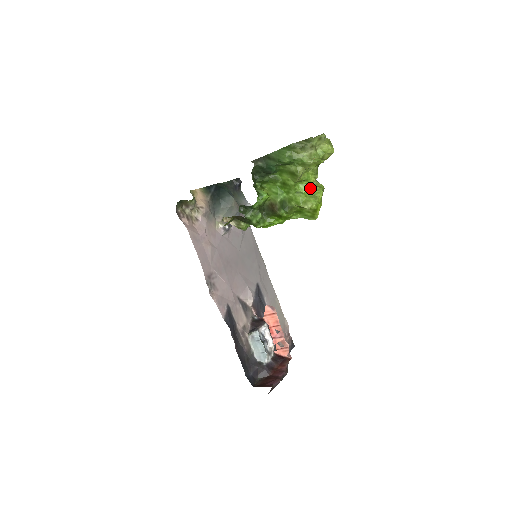
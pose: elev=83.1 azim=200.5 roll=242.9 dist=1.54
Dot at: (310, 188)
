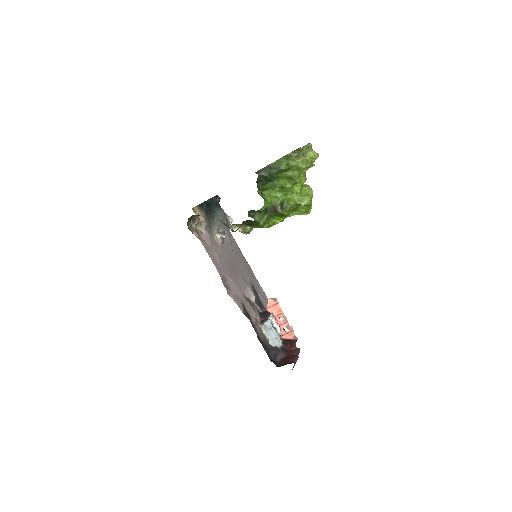
Dot at: (302, 189)
